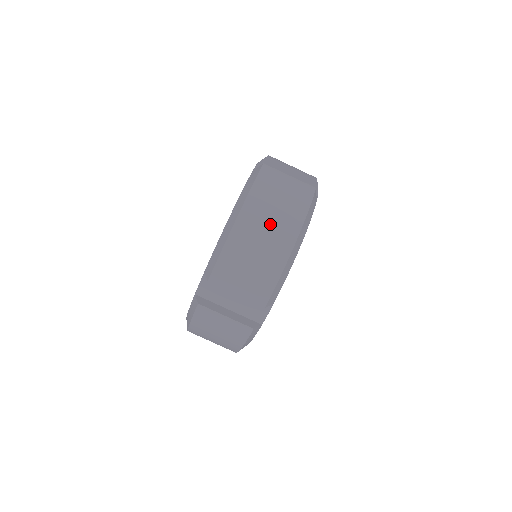
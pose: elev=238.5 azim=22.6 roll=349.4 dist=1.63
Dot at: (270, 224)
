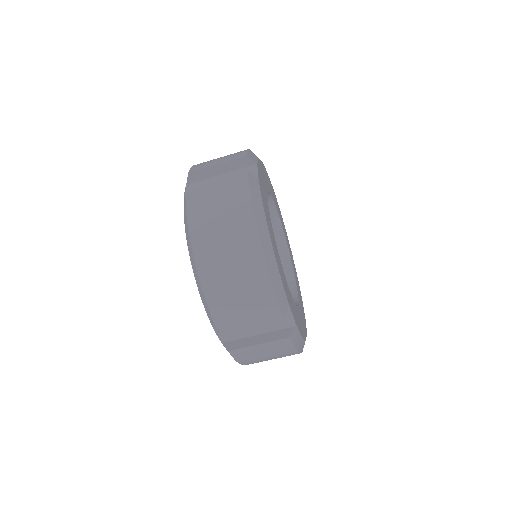
Dot at: (227, 245)
